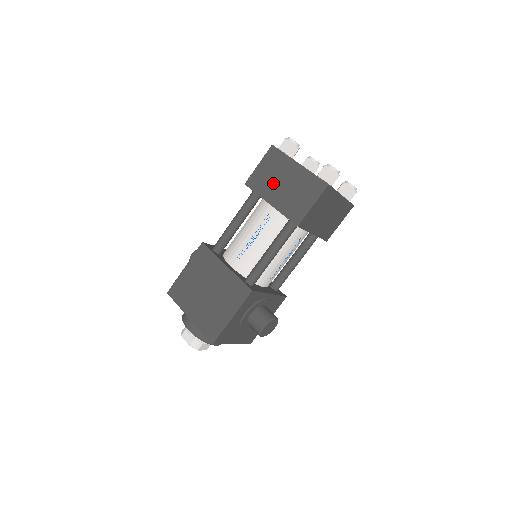
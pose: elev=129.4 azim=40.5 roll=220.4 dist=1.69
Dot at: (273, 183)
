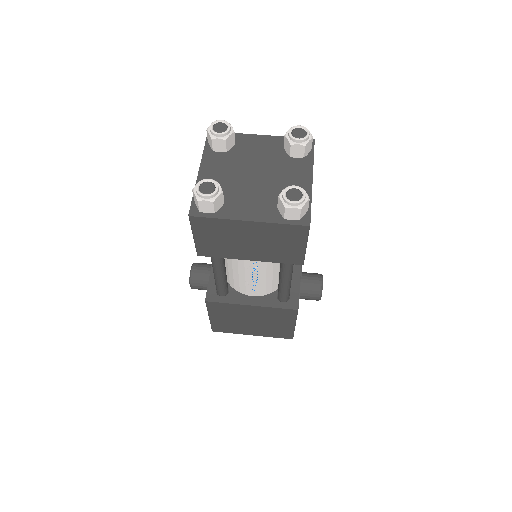
Dot at: (234, 246)
